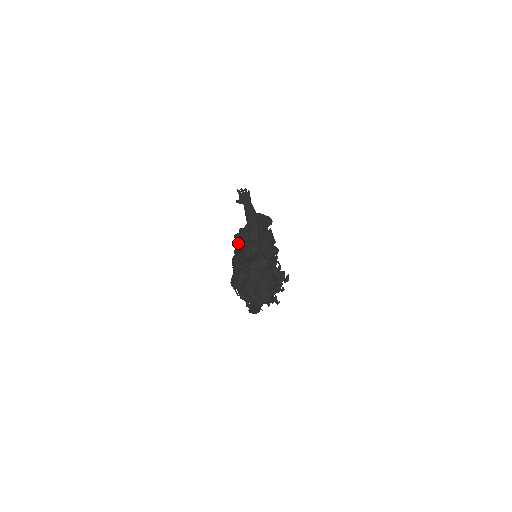
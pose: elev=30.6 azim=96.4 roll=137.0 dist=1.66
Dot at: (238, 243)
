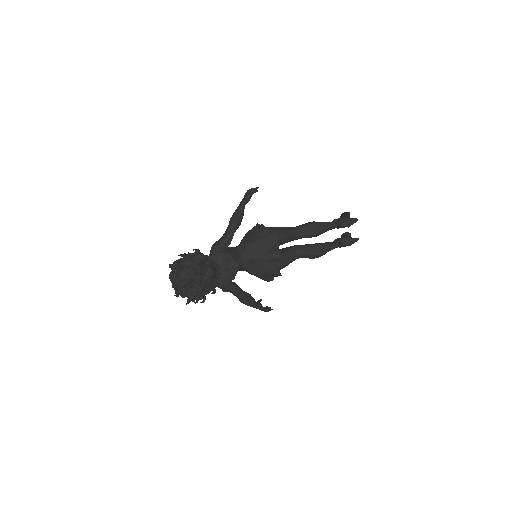
Dot at: occluded
